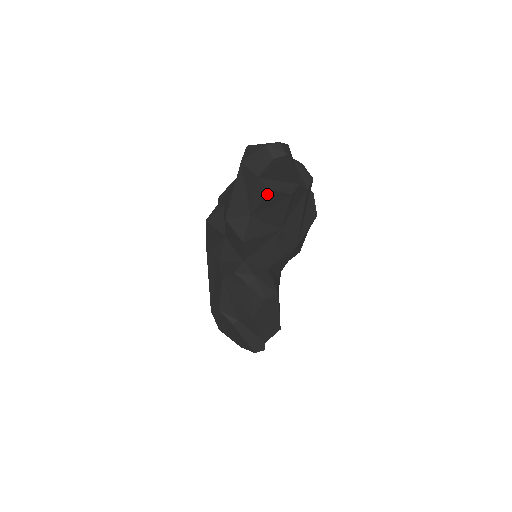
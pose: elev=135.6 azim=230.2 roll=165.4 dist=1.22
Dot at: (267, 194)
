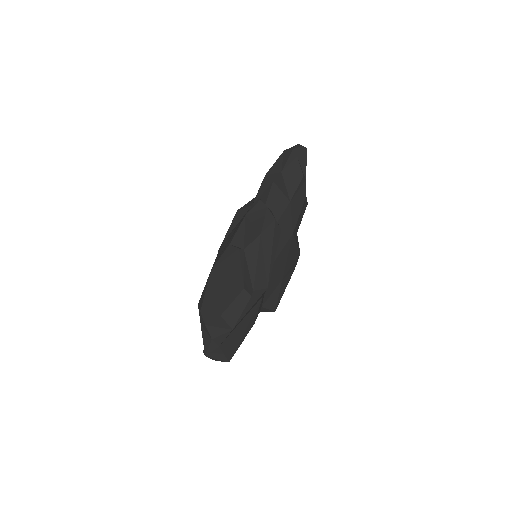
Dot at: (295, 159)
